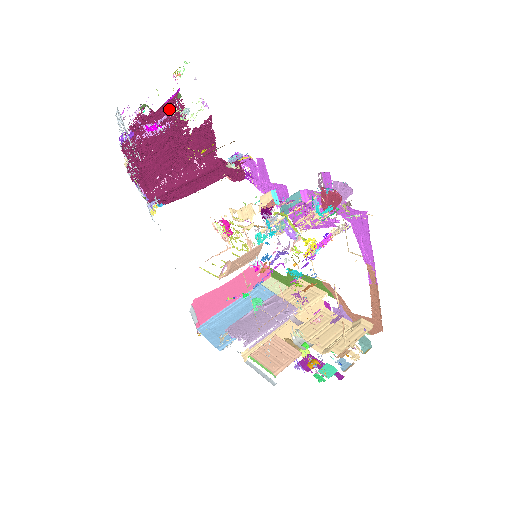
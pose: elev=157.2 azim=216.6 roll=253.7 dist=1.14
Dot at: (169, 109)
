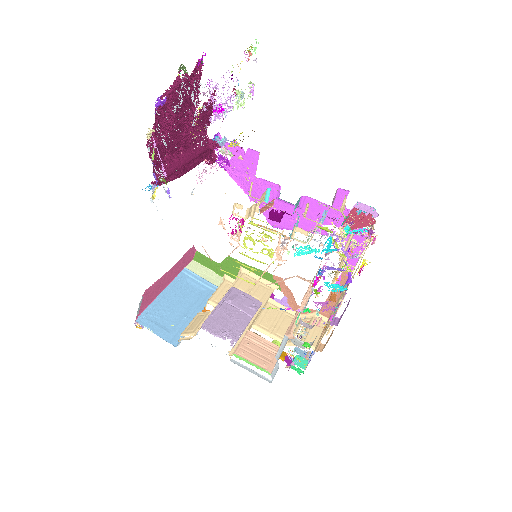
Dot at: (193, 75)
